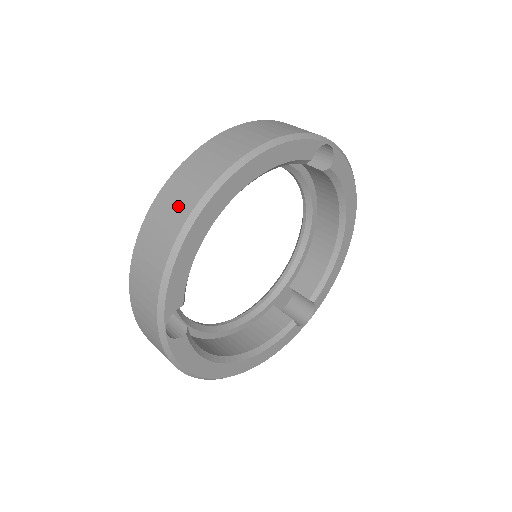
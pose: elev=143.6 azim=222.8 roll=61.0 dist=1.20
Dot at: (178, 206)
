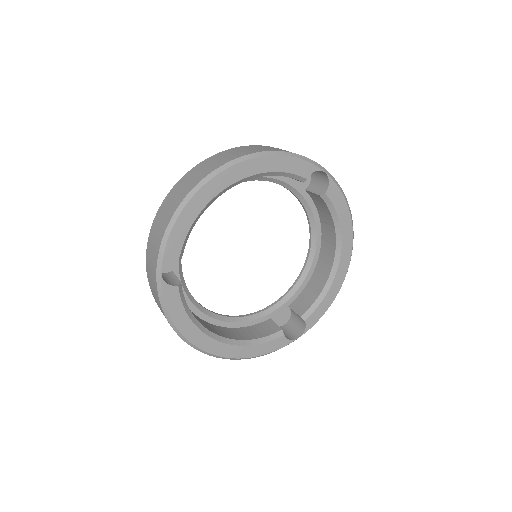
Dot at: (193, 179)
